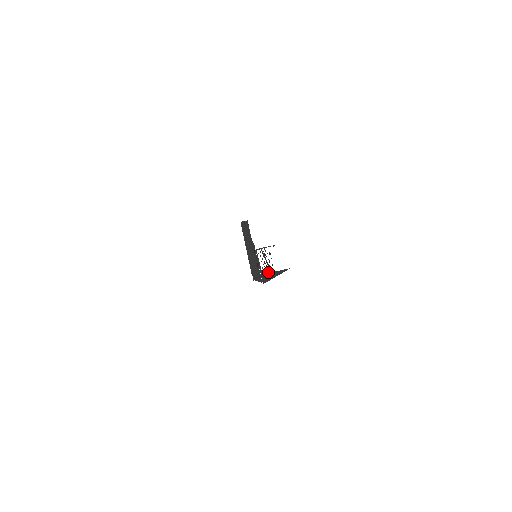
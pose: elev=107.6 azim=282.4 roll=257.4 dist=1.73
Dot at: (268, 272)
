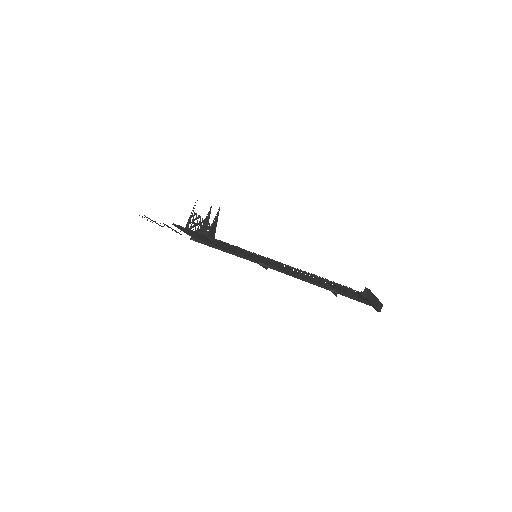
Dot at: (208, 232)
